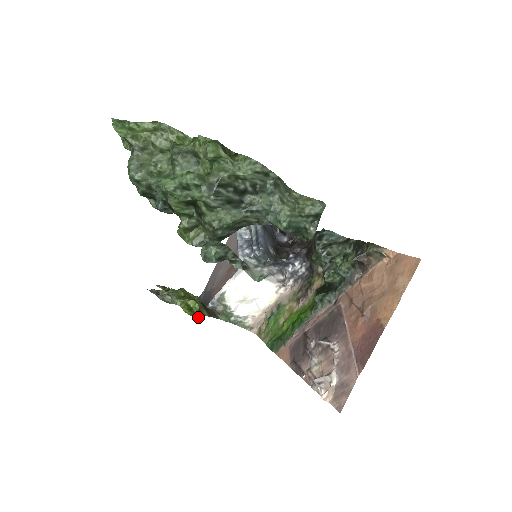
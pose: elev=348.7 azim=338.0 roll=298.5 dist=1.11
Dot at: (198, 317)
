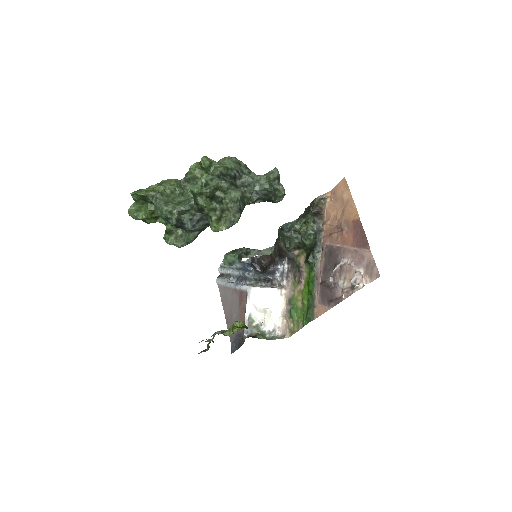
Dot at: occluded
